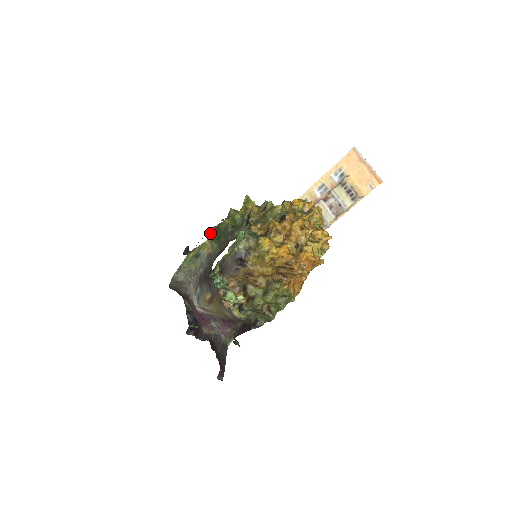
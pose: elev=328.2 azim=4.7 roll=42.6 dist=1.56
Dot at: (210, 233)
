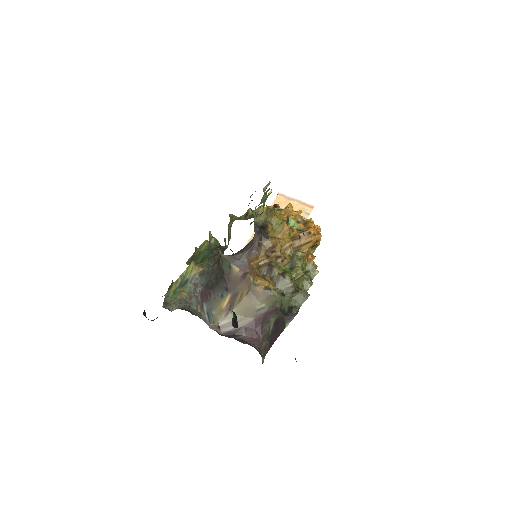
Dot at: (187, 264)
